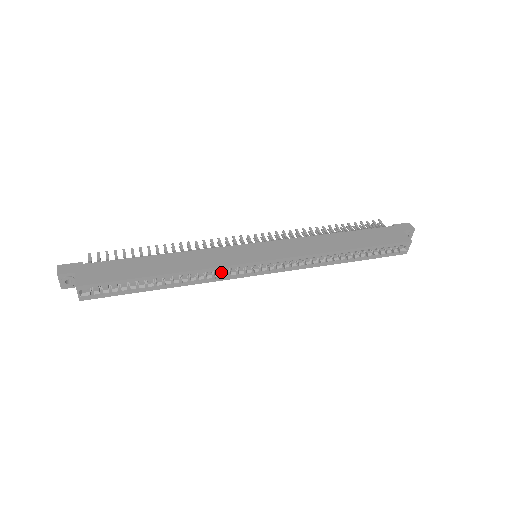
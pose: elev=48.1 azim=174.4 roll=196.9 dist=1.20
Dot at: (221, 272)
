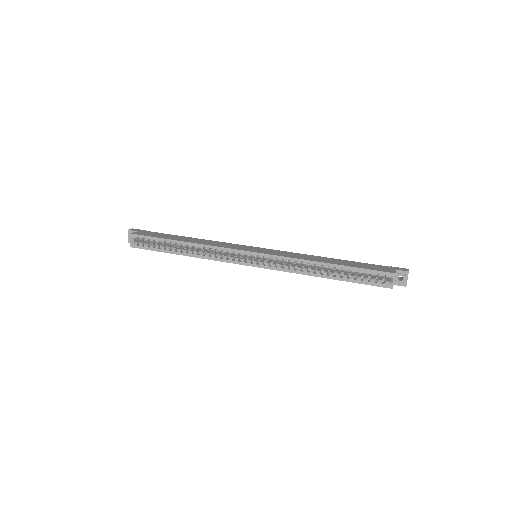
Dot at: (223, 255)
